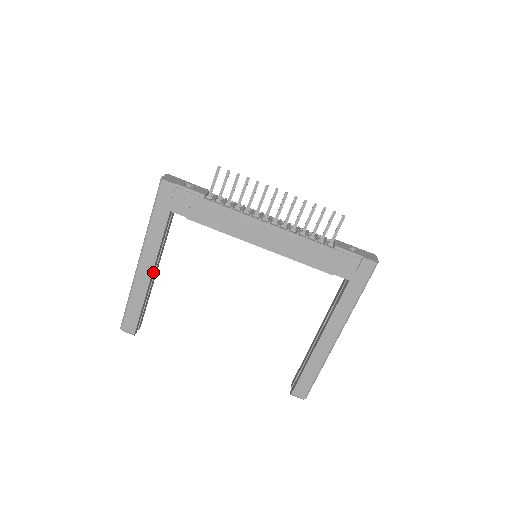
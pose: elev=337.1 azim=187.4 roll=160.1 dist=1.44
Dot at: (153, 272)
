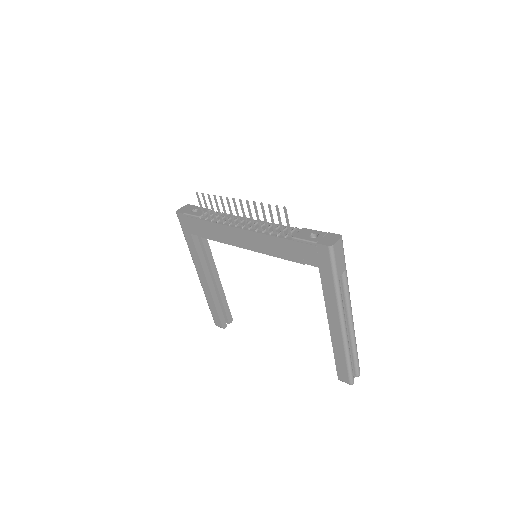
Dot at: (209, 280)
